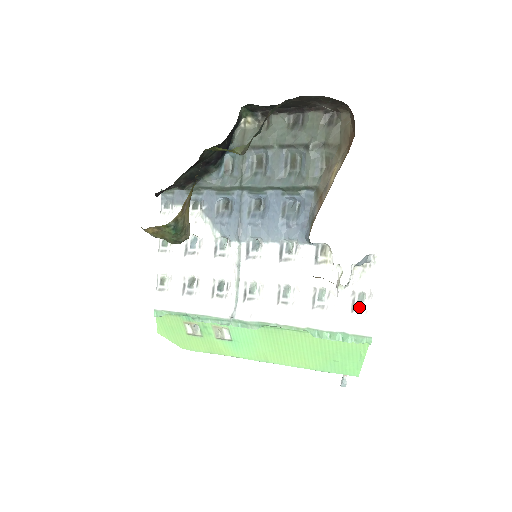
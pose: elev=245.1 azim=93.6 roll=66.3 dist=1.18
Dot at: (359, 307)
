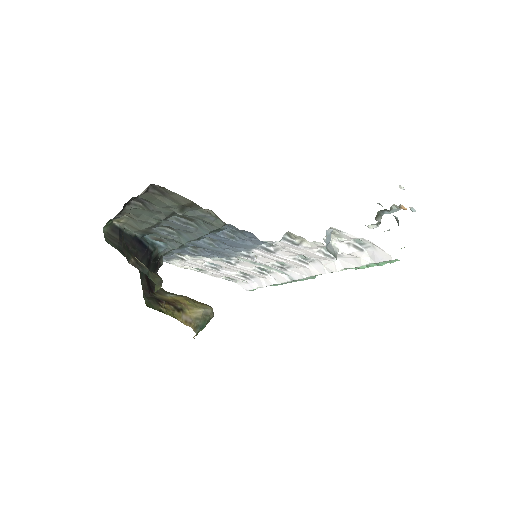
Dot at: (364, 246)
